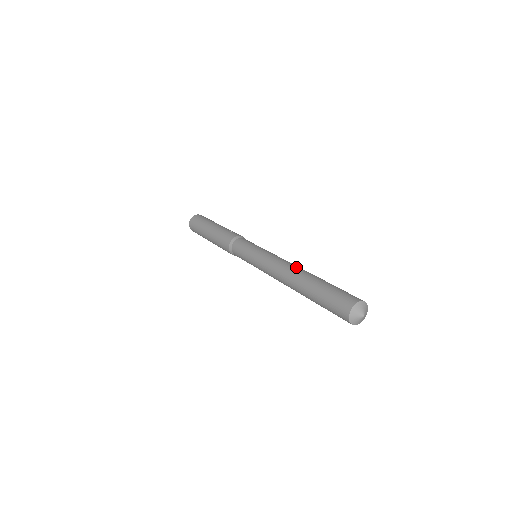
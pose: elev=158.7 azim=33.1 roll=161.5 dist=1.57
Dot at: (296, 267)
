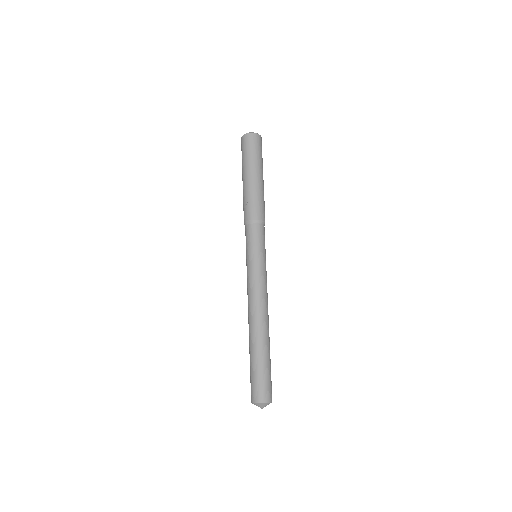
Dot at: (250, 319)
